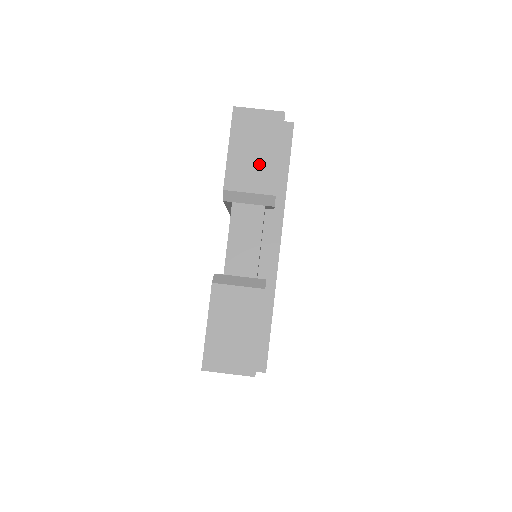
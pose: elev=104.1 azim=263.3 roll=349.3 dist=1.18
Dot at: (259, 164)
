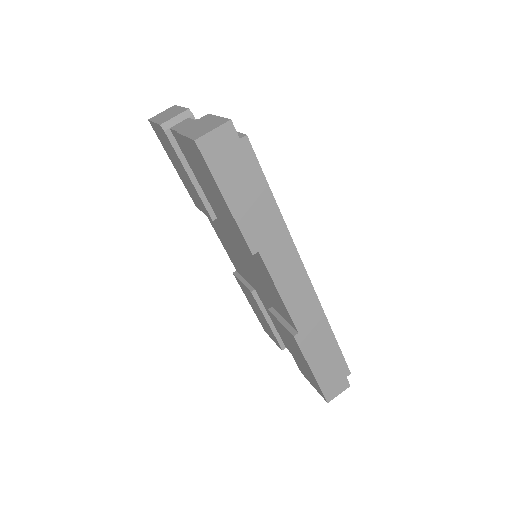
Dot at: (173, 113)
